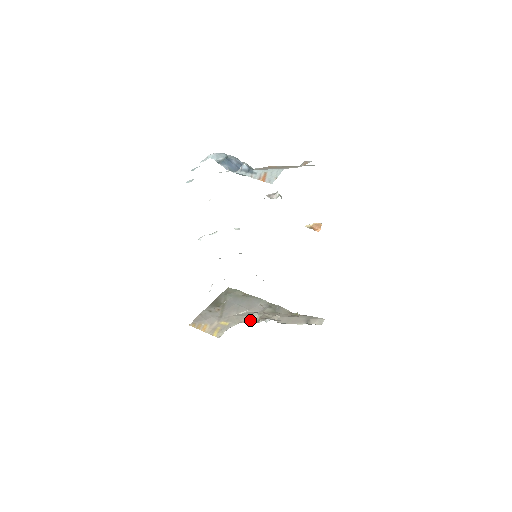
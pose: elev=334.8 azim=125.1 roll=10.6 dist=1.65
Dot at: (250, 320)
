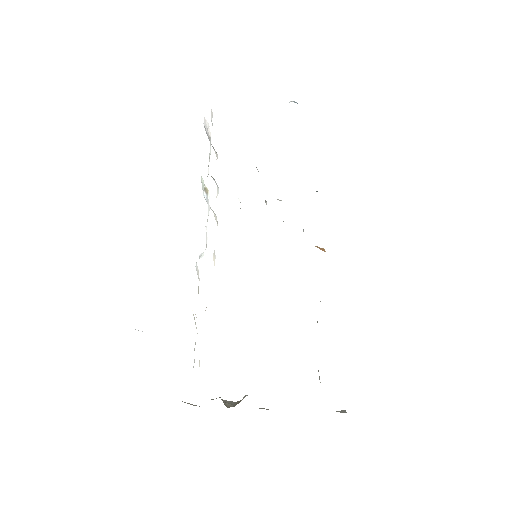
Dot at: (222, 400)
